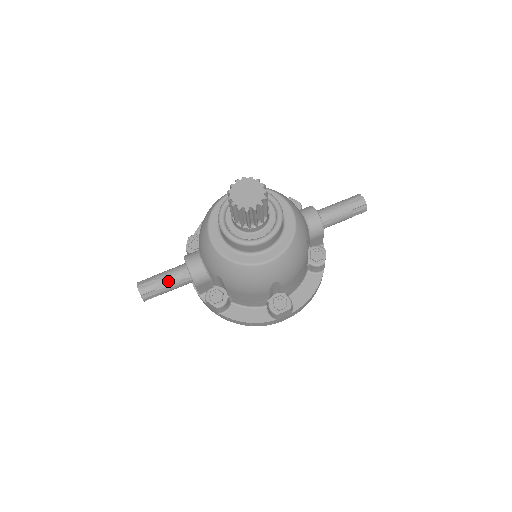
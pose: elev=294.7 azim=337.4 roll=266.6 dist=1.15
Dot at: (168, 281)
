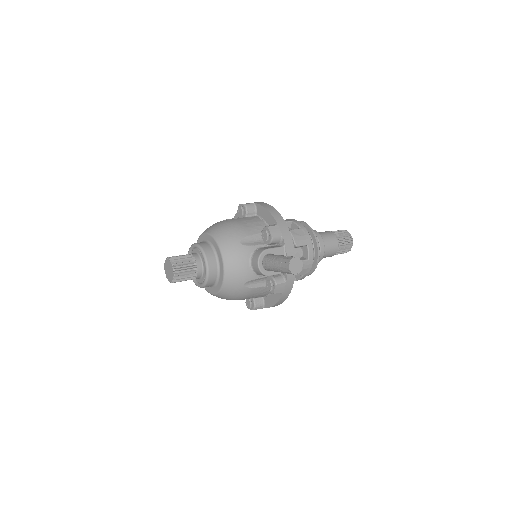
Dot at: occluded
